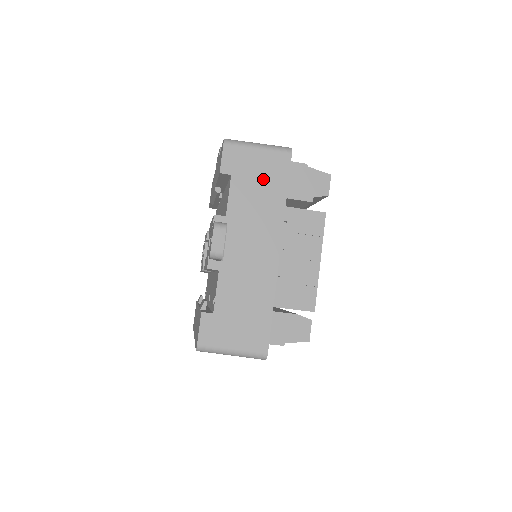
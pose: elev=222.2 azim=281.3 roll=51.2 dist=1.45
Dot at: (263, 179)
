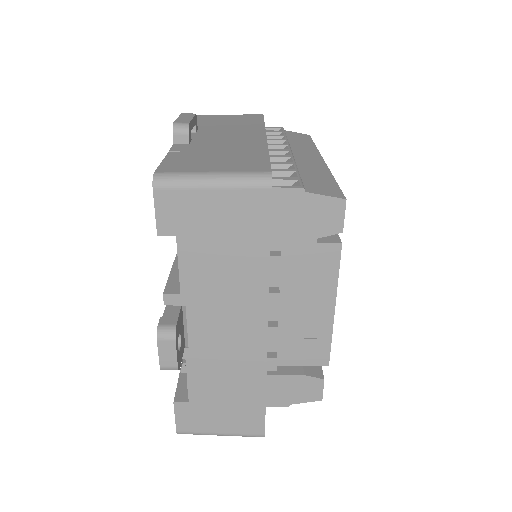
Dot at: (228, 235)
